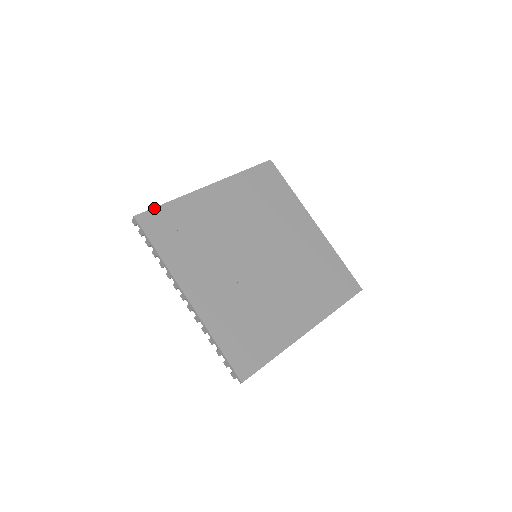
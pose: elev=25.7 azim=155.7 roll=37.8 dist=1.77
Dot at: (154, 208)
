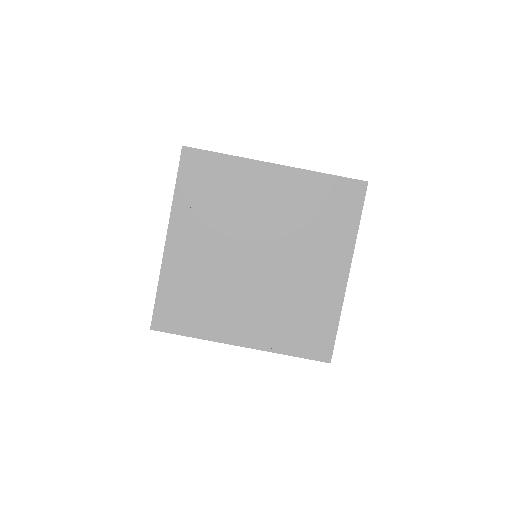
Dot at: (154, 308)
